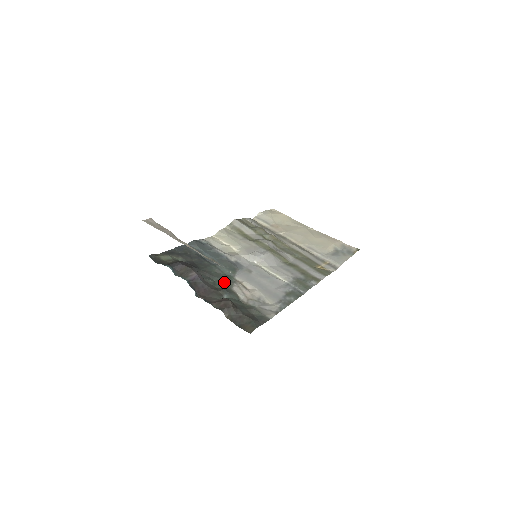
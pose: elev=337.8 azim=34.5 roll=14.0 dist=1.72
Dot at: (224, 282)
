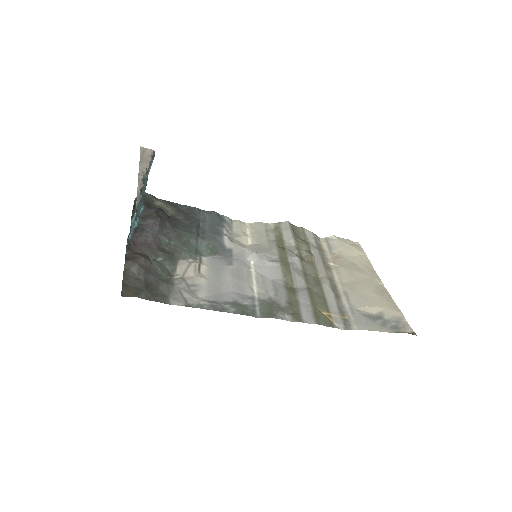
Dot at: (180, 250)
